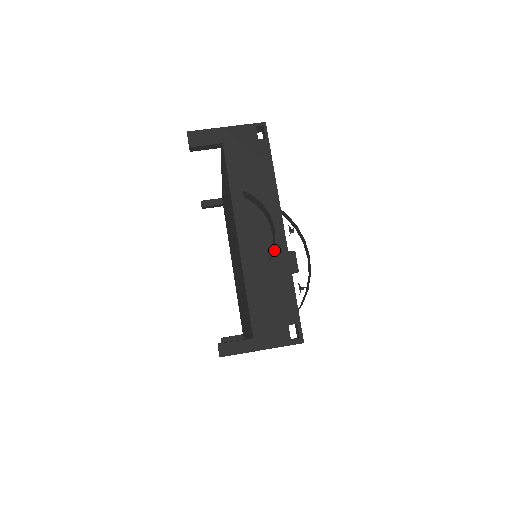
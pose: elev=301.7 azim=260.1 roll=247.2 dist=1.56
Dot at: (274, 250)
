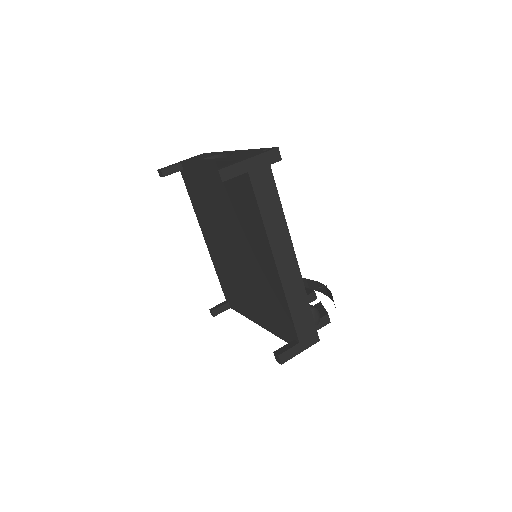
Dot at: (233, 153)
